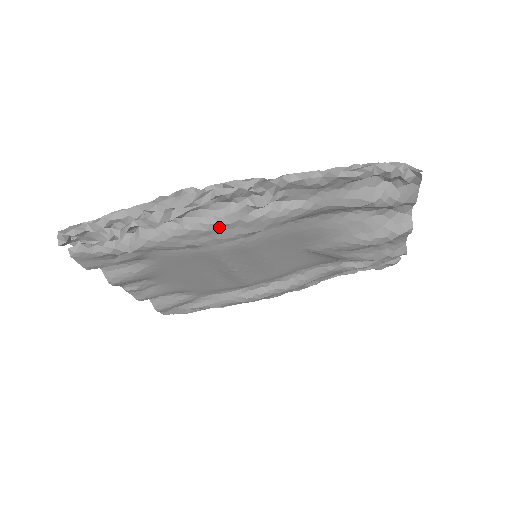
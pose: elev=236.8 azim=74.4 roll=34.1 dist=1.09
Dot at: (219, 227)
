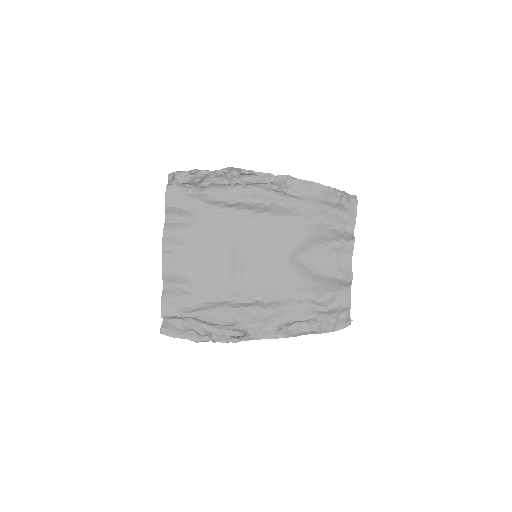
Dot at: (253, 188)
